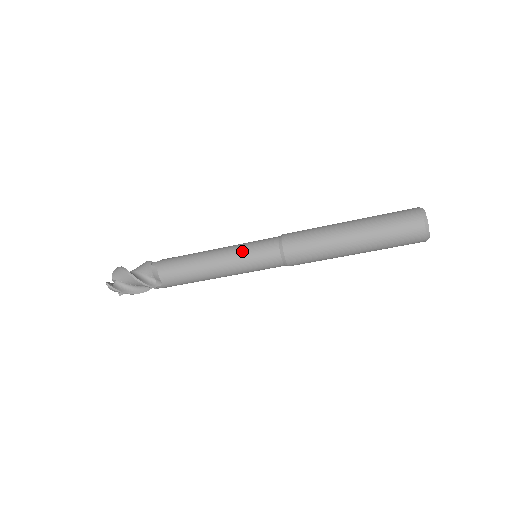
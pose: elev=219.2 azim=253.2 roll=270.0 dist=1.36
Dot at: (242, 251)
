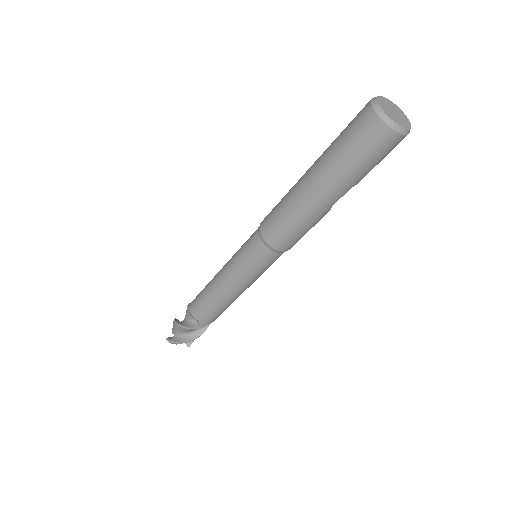
Dot at: (235, 257)
